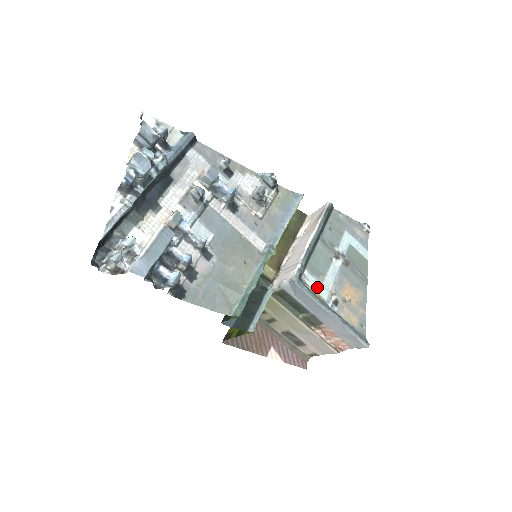
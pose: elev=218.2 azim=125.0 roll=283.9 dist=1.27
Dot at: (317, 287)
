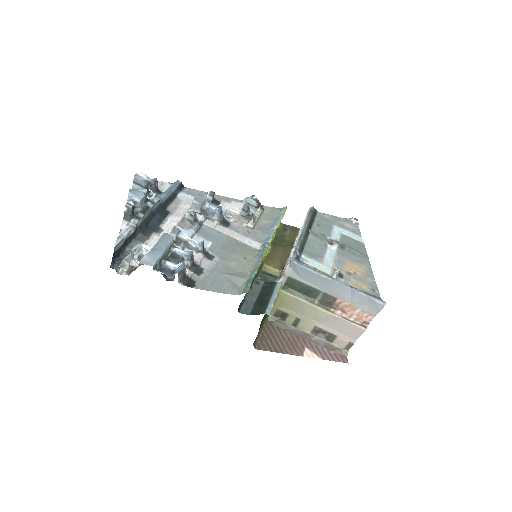
Dot at: (318, 266)
